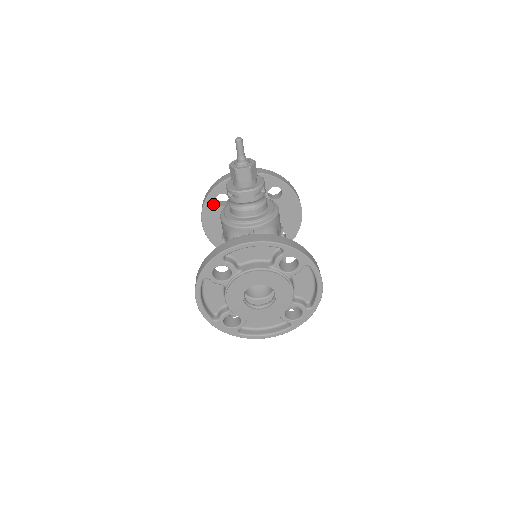
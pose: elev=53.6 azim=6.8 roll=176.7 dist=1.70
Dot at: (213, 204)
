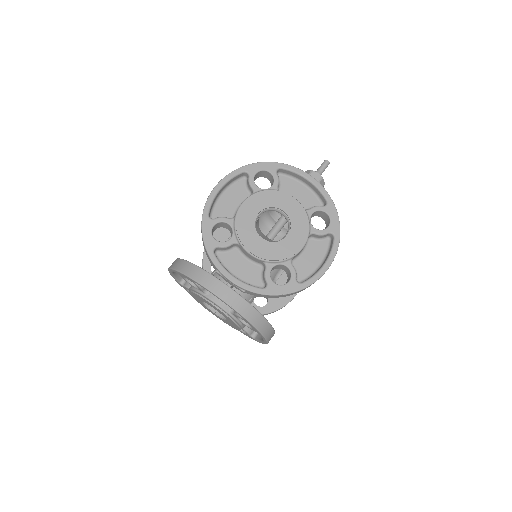
Dot at: occluded
